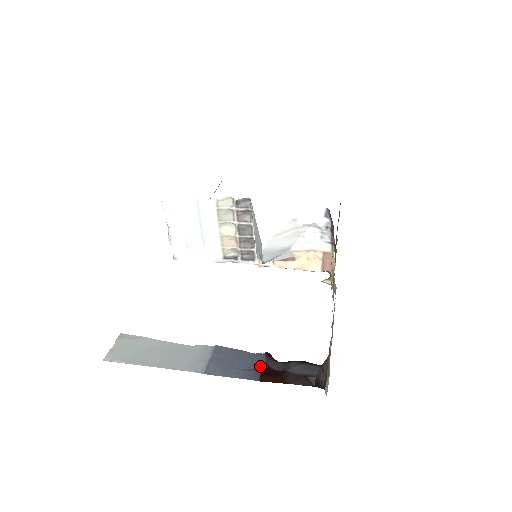
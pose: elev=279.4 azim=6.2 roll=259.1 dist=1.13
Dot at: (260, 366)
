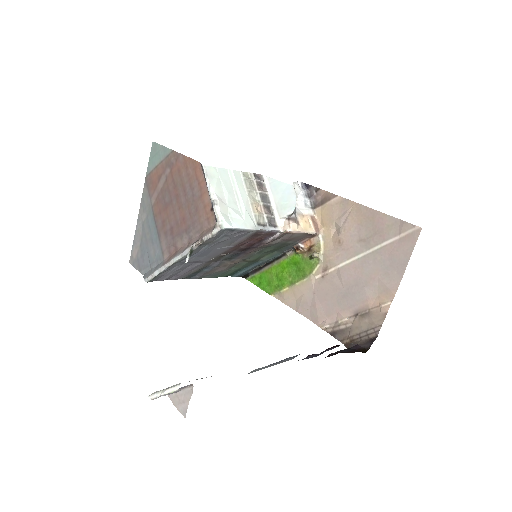
Dot at: (320, 353)
